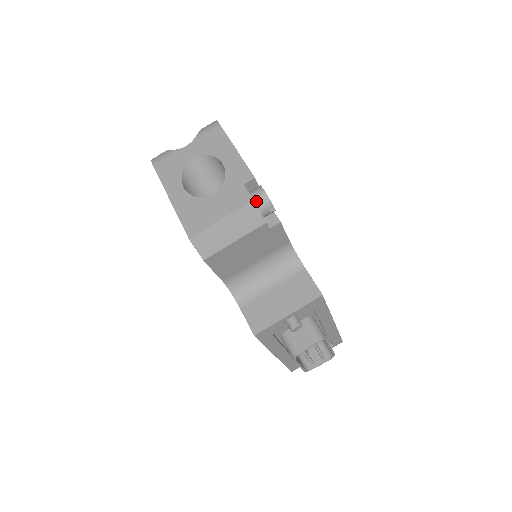
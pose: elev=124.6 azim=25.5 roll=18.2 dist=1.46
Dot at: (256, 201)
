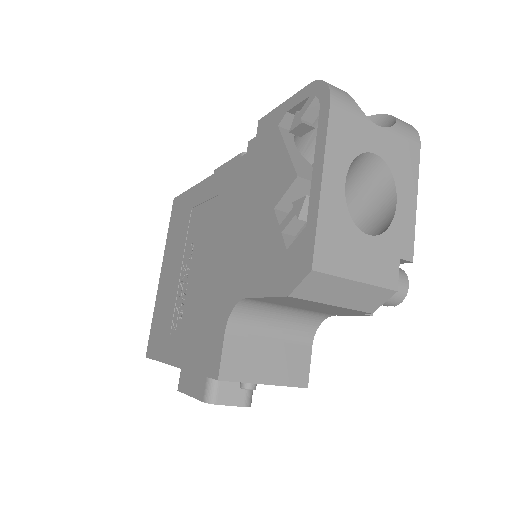
Dot at: (395, 291)
